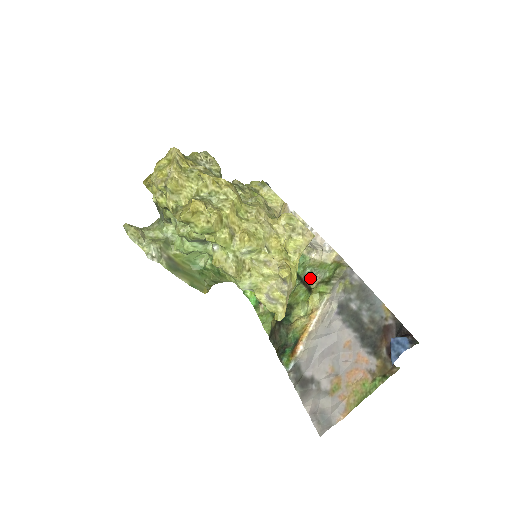
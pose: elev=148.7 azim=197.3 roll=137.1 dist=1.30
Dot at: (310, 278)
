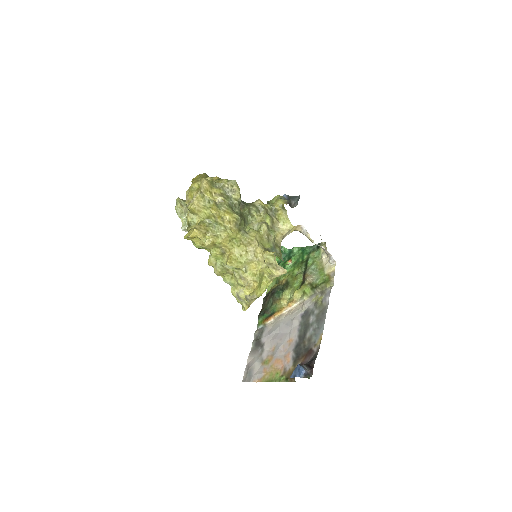
Dot at: (309, 275)
